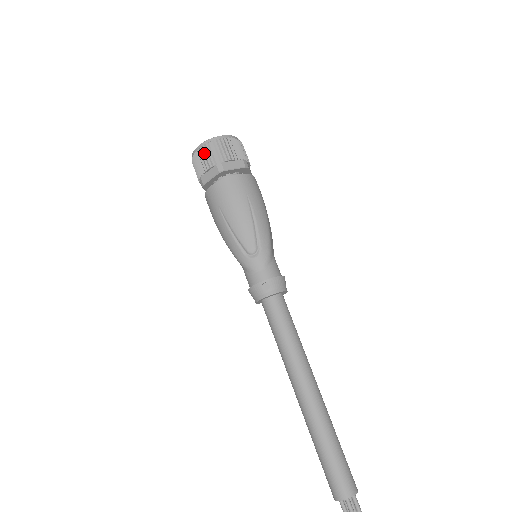
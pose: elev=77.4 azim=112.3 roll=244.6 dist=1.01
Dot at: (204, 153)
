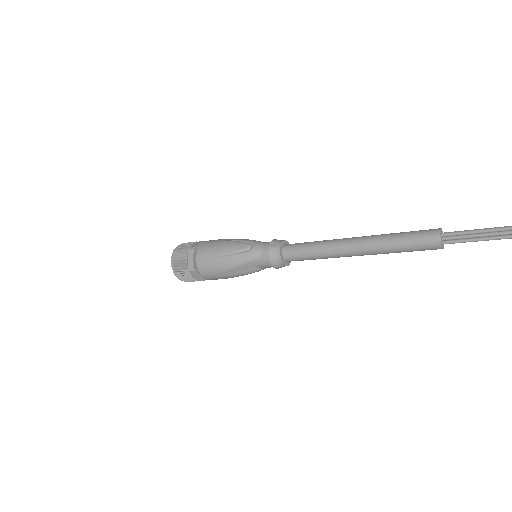
Dot at: (177, 256)
